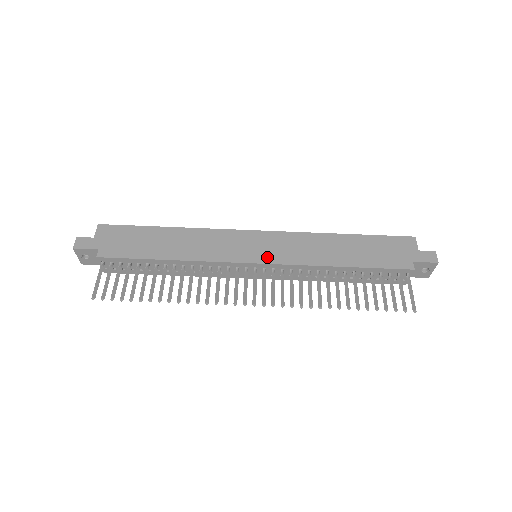
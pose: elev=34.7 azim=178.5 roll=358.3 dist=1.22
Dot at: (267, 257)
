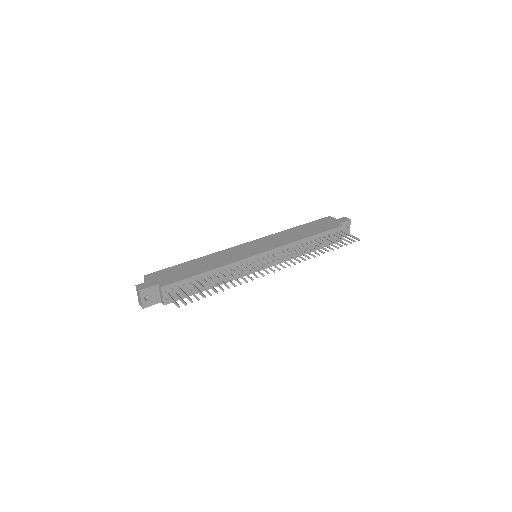
Dot at: (266, 248)
